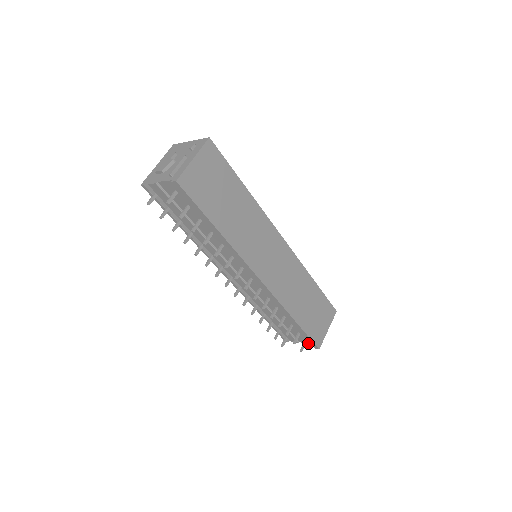
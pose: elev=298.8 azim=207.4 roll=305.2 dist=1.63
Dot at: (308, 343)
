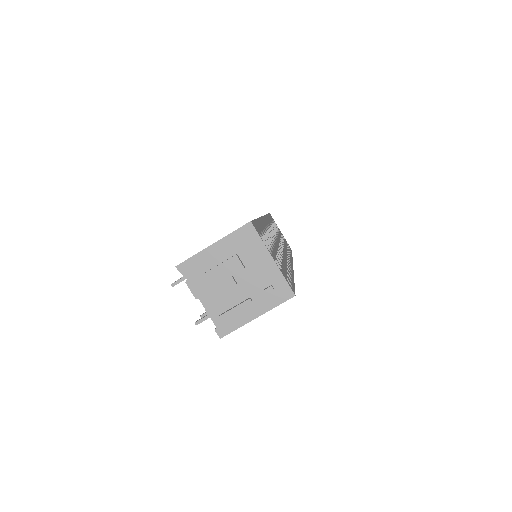
Dot at: occluded
